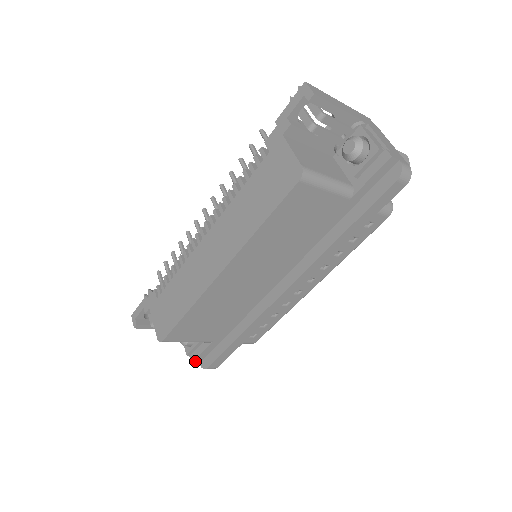
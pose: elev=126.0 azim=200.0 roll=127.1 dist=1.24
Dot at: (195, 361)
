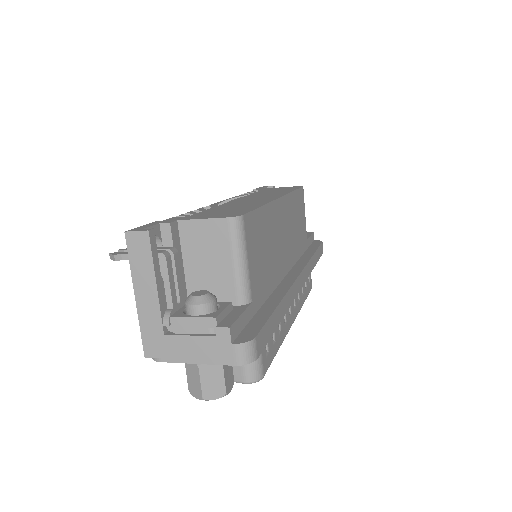
Dot at: (232, 328)
